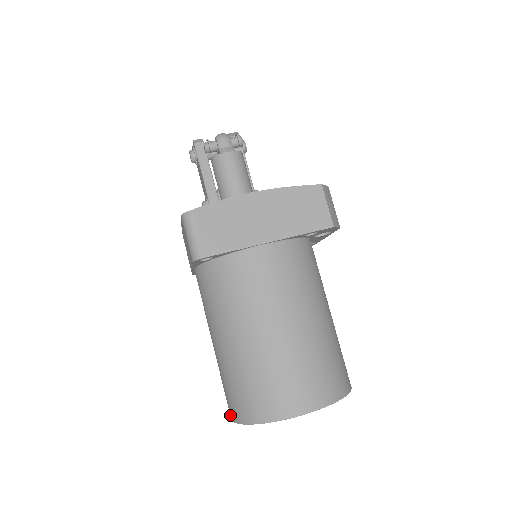
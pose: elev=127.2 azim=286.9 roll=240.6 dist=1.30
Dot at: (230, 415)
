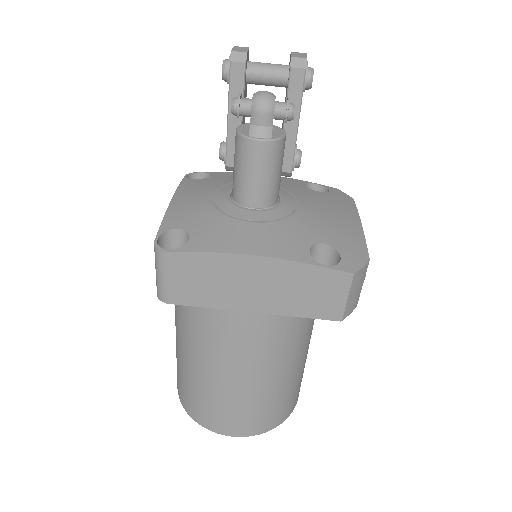
Dot at: occluded
